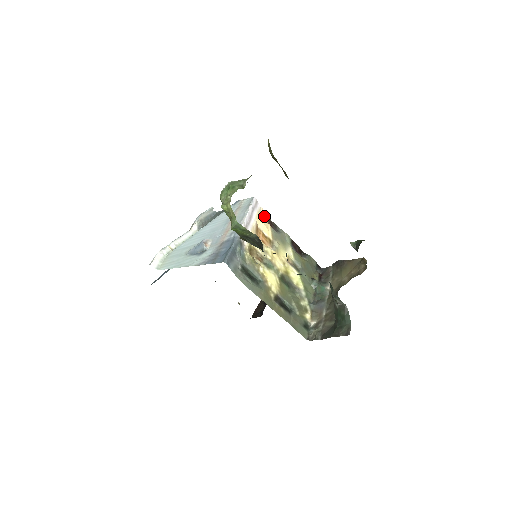
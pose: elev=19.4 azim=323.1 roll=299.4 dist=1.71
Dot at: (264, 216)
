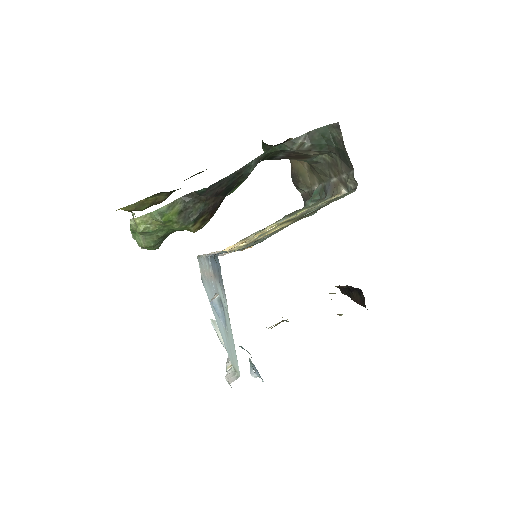
Dot at: occluded
